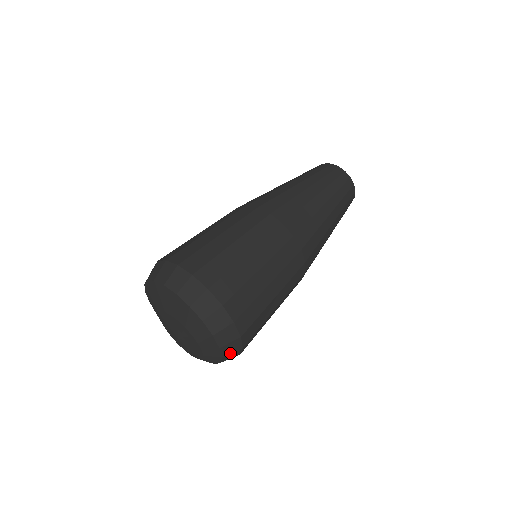
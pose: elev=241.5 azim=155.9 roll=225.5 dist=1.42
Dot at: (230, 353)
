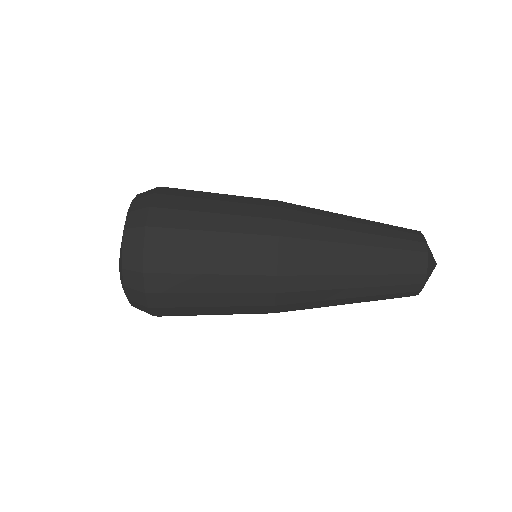
Dot at: (130, 269)
